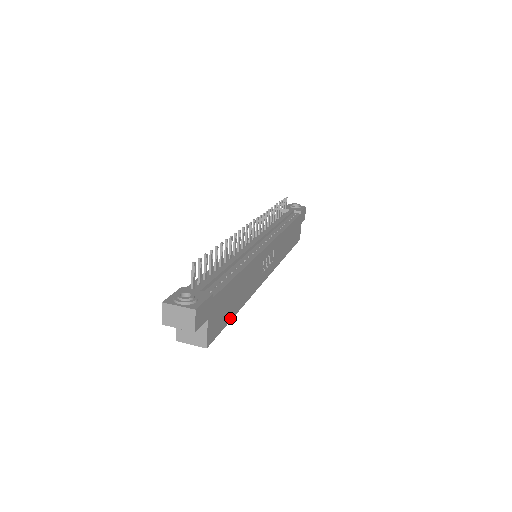
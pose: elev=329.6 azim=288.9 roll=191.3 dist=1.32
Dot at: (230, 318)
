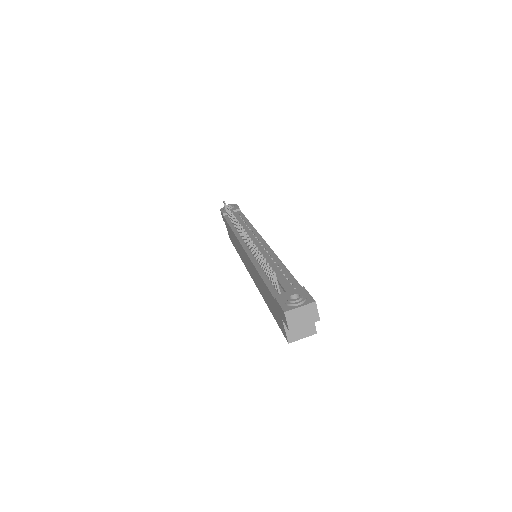
Dot at: occluded
